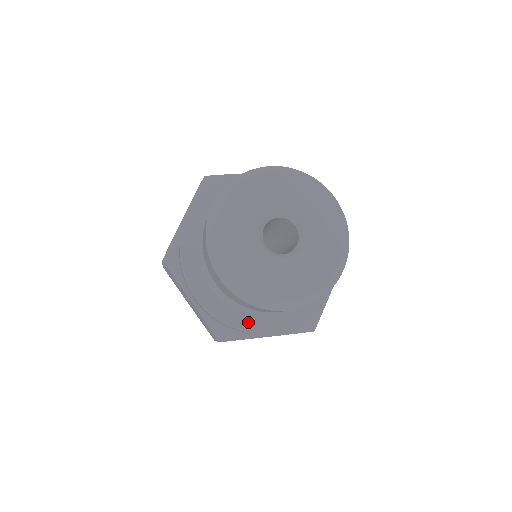
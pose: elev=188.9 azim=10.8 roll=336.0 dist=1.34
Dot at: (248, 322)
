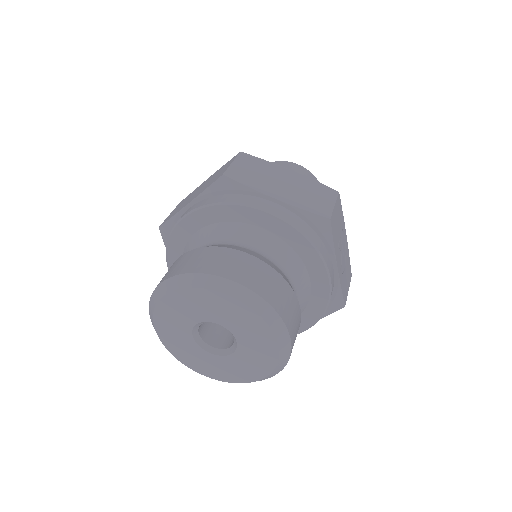
Dot at: occluded
